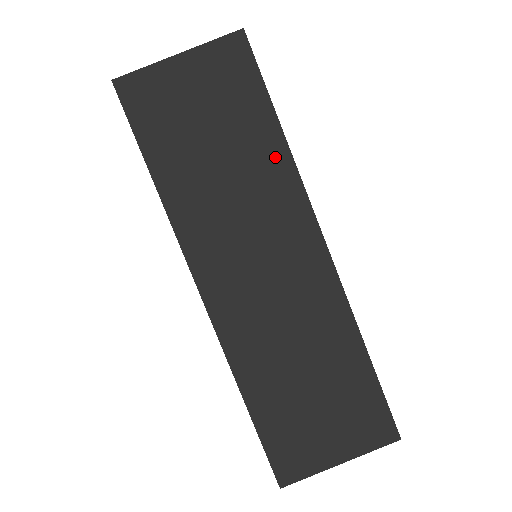
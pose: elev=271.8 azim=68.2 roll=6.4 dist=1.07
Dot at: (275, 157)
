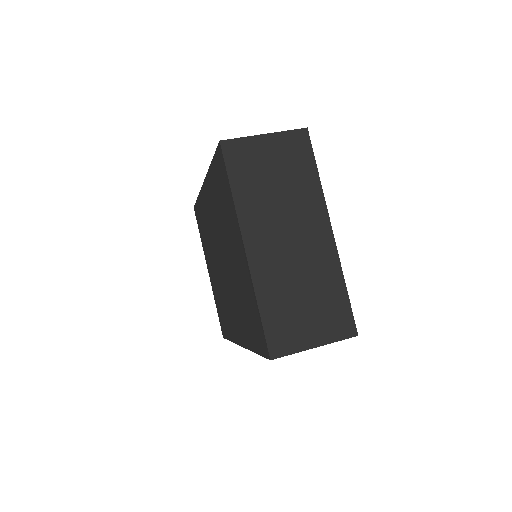
Dot at: occluded
